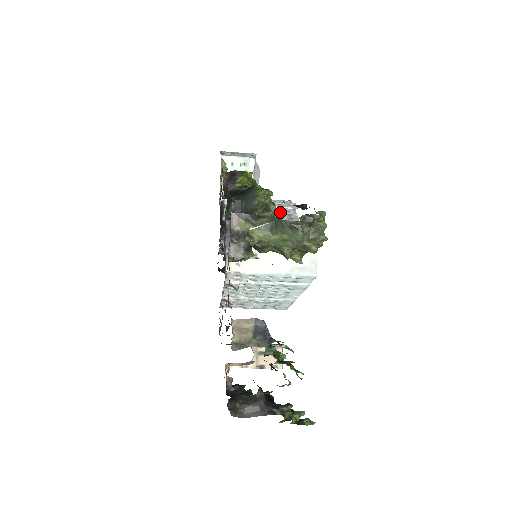
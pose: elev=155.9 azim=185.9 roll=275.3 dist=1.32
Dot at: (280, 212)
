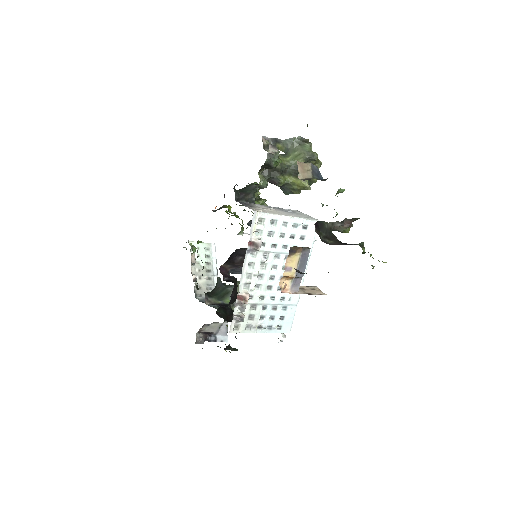
Dot at: occluded
